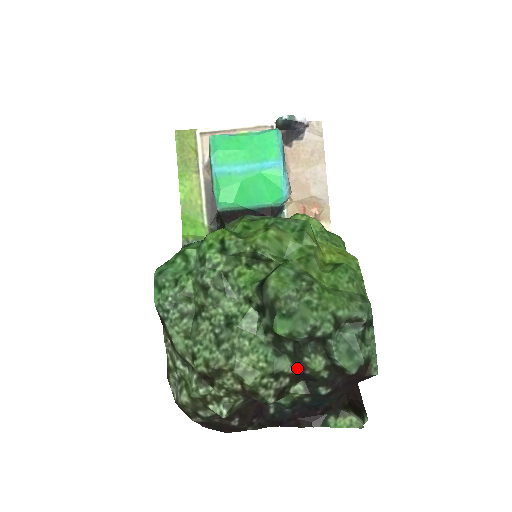
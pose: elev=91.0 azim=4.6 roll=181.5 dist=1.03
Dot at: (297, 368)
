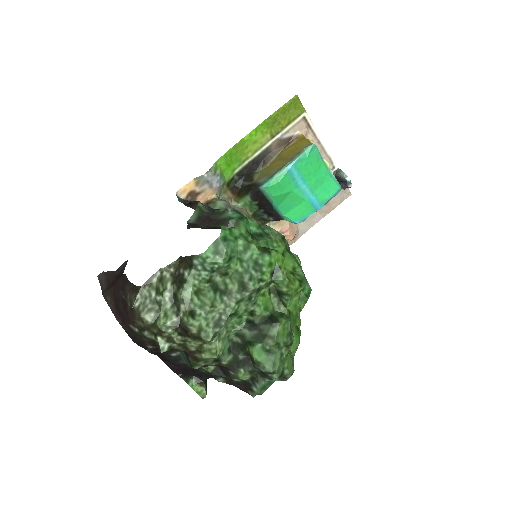
Dot at: (229, 366)
